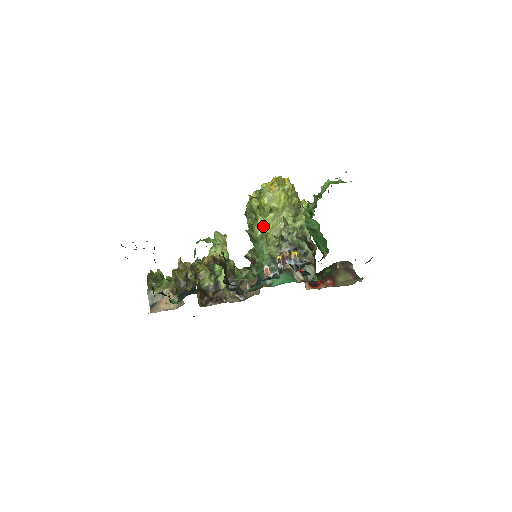
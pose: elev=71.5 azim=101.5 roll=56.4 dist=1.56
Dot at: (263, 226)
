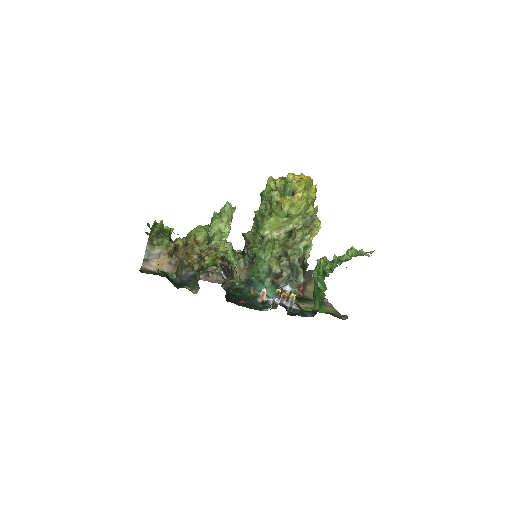
Dot at: (273, 223)
